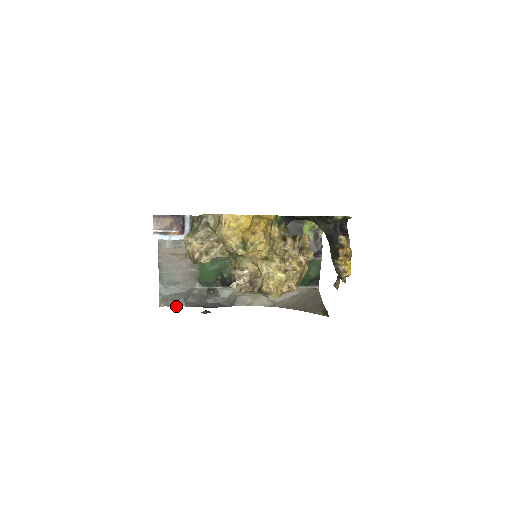
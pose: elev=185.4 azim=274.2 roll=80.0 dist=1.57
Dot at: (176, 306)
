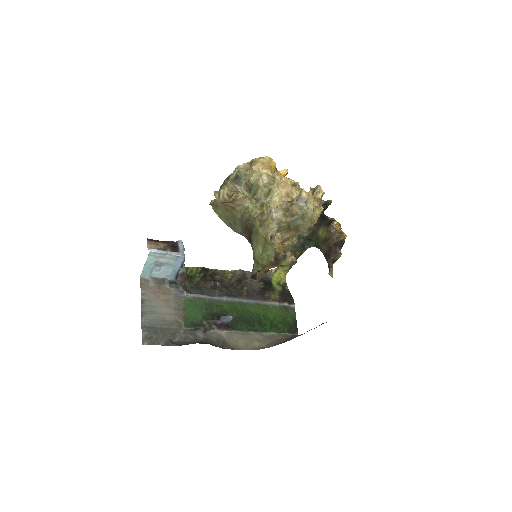
Dot at: (162, 345)
